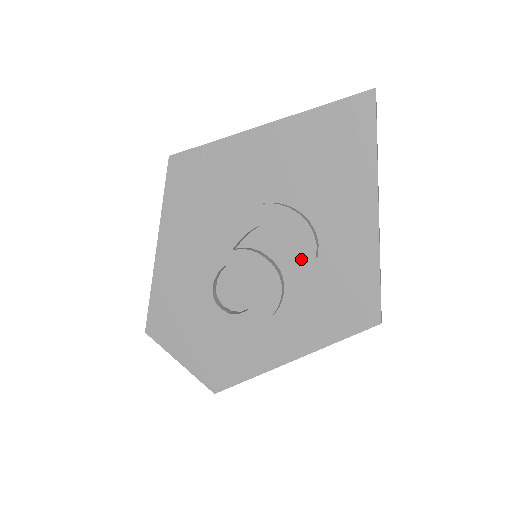
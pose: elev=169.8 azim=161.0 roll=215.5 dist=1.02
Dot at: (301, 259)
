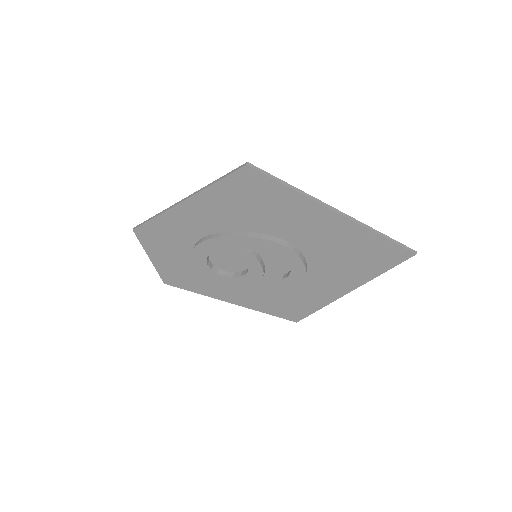
Dot at: occluded
